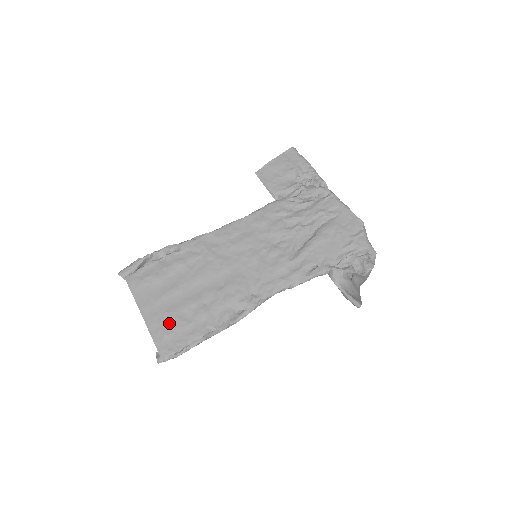
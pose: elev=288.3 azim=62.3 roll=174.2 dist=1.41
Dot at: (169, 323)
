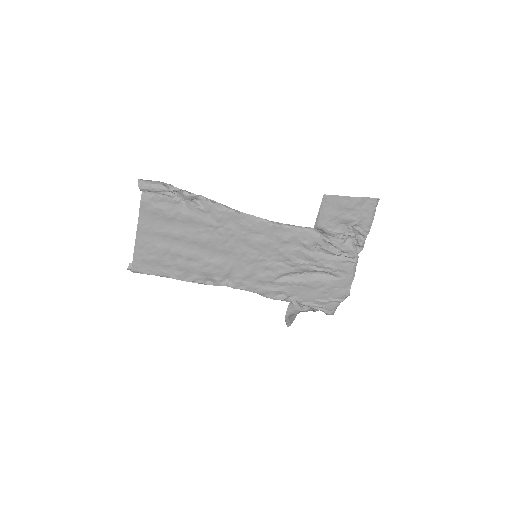
Dot at: (153, 253)
